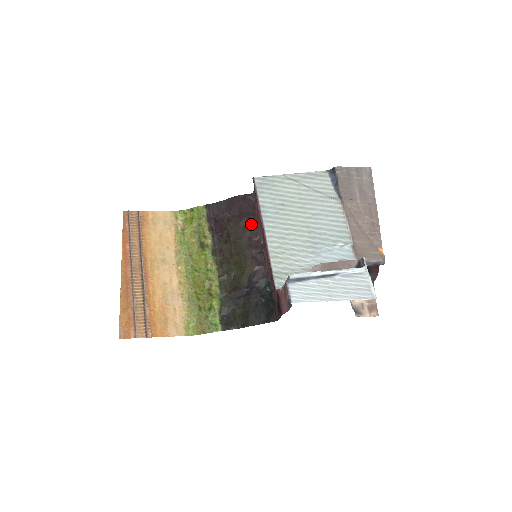
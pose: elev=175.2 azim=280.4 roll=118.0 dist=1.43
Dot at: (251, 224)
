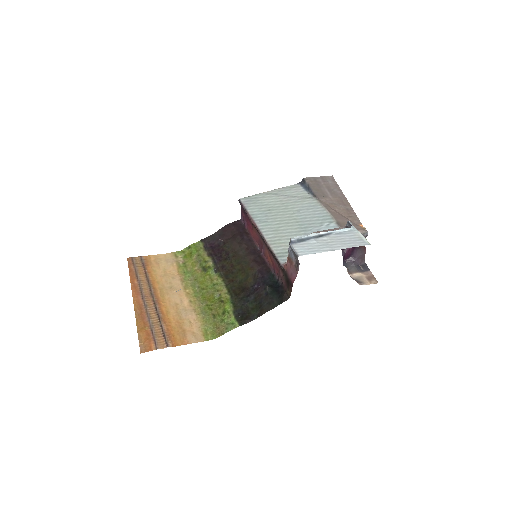
Dot at: (245, 239)
